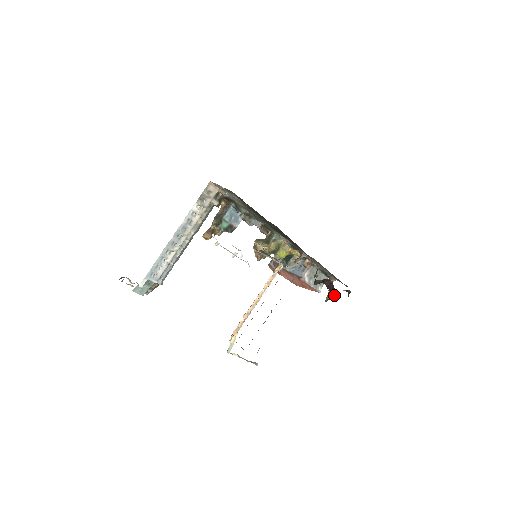
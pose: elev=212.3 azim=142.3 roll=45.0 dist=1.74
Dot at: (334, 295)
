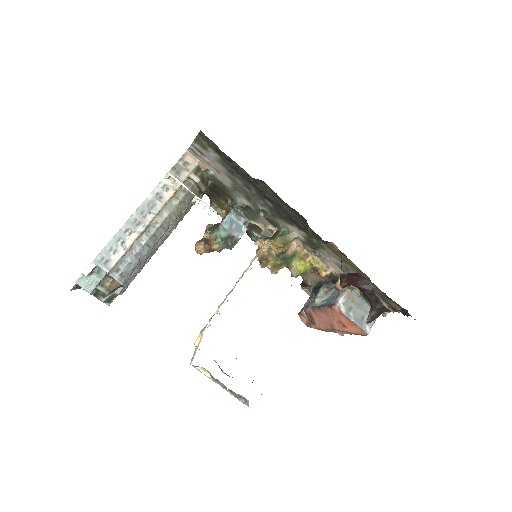
Dot at: (378, 310)
